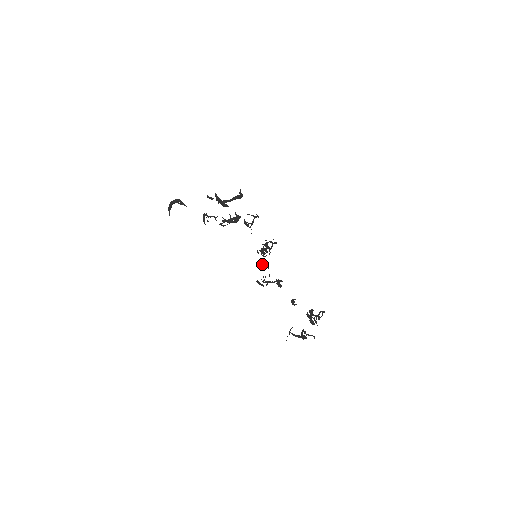
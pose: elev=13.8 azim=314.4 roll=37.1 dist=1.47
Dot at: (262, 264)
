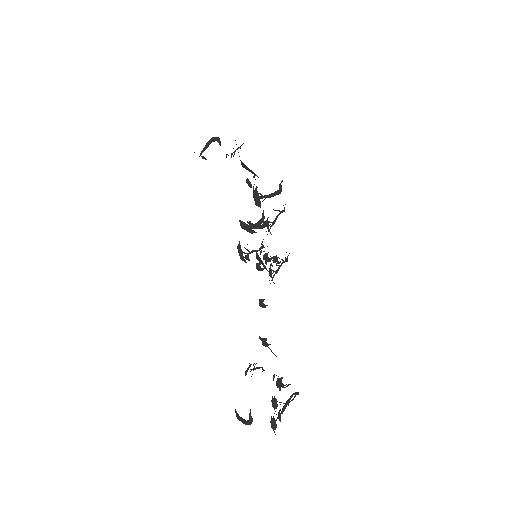
Dot at: (257, 263)
